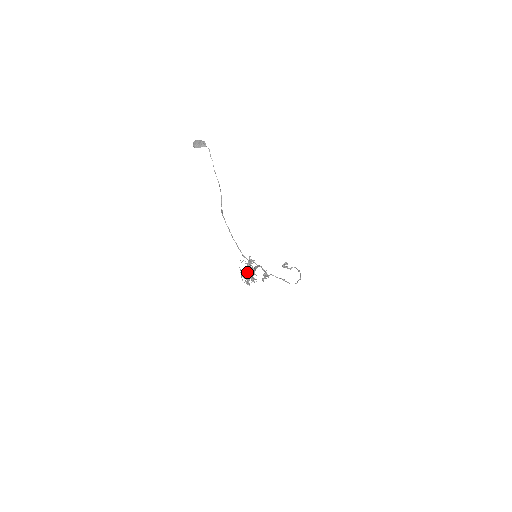
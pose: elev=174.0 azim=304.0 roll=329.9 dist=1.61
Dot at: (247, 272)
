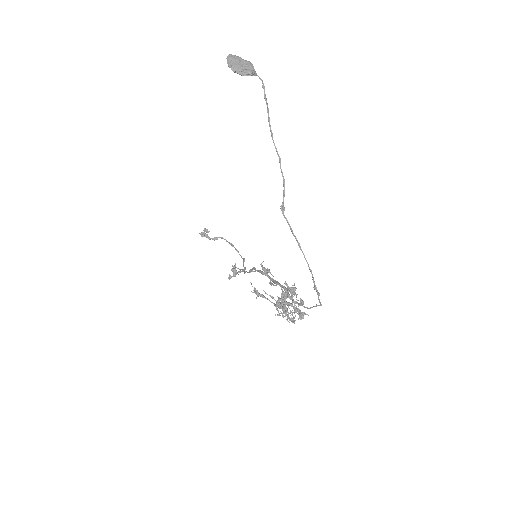
Dot at: (281, 297)
